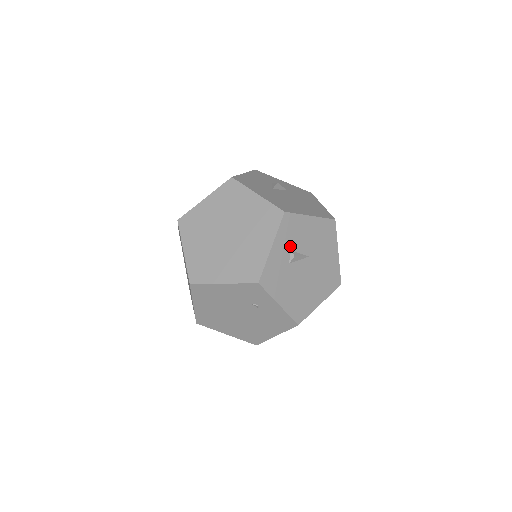
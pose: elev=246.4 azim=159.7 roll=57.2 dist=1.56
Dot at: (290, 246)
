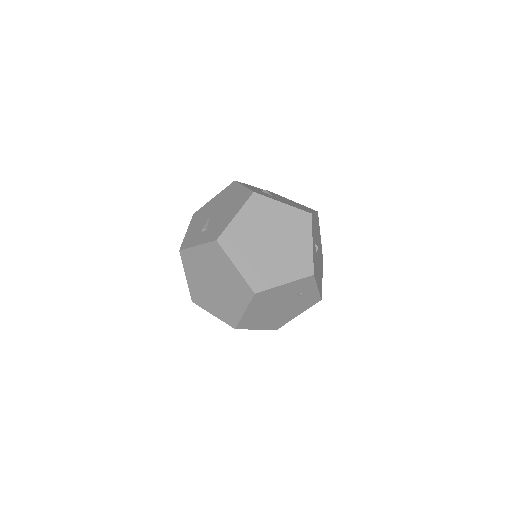
Dot at: (315, 240)
